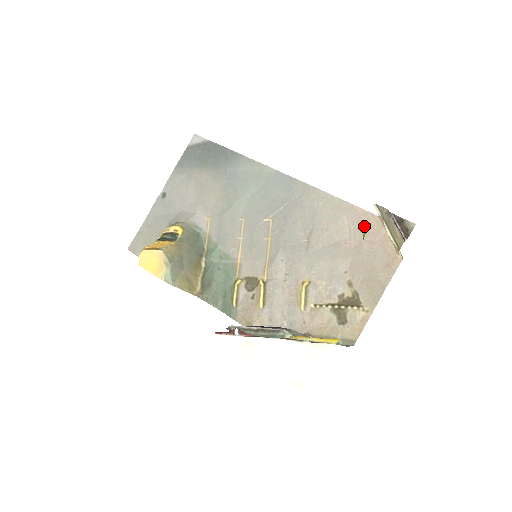
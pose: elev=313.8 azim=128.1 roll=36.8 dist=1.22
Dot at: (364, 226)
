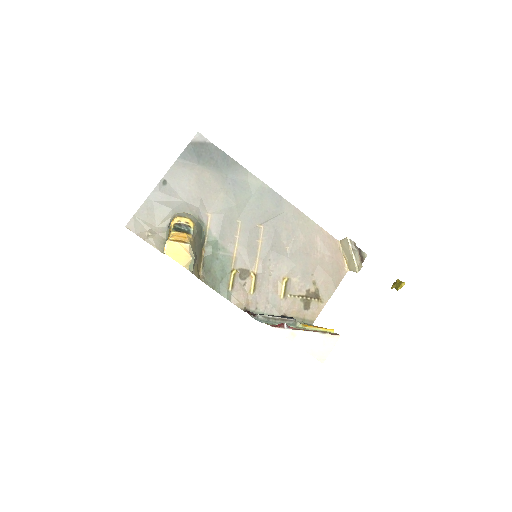
Dot at: (402, 284)
